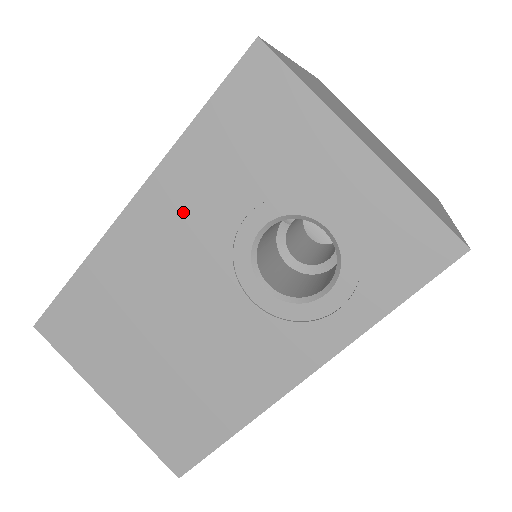
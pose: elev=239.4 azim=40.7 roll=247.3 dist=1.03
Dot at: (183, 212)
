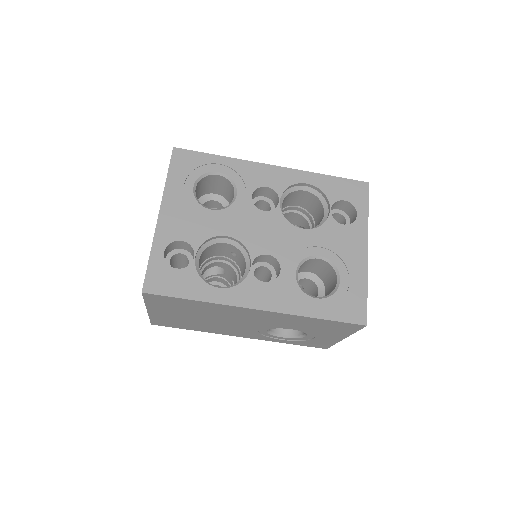
Dot at: (275, 319)
